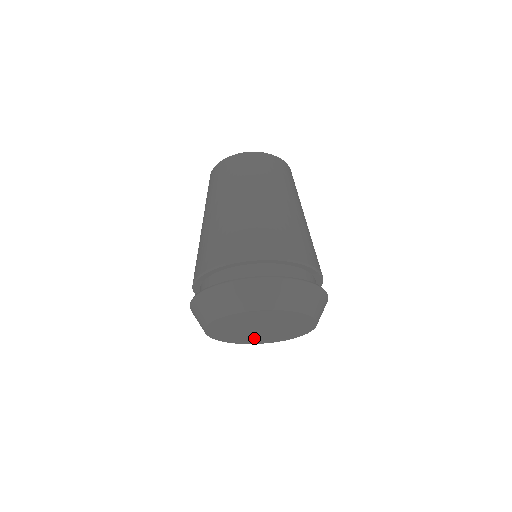
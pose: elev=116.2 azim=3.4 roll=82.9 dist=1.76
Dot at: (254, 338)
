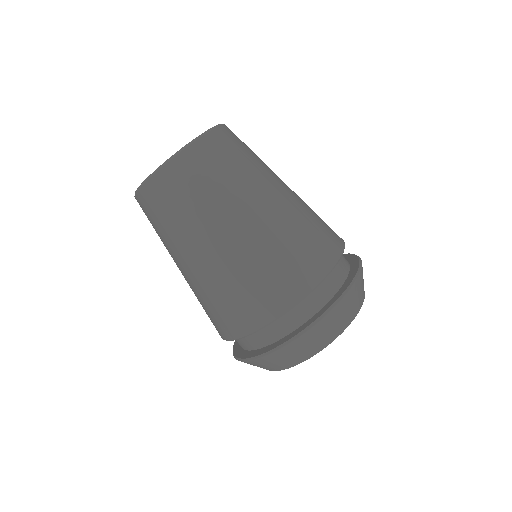
Dot at: occluded
